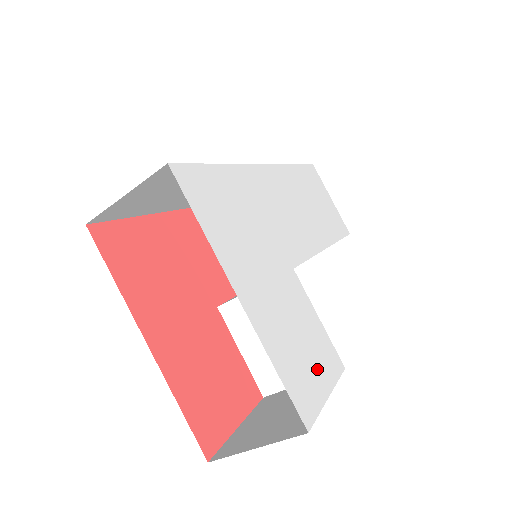
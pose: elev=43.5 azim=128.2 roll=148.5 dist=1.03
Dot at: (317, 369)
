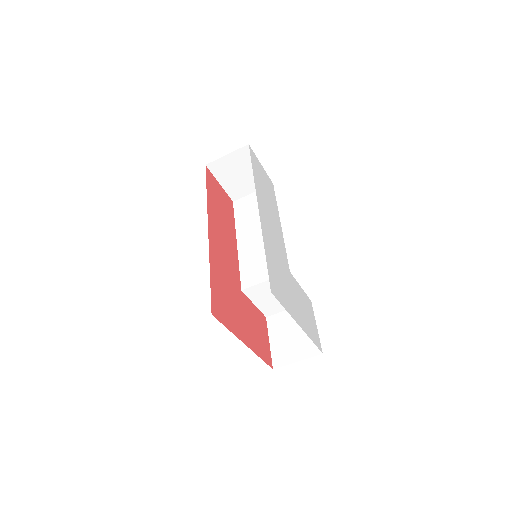
Dot at: (312, 319)
